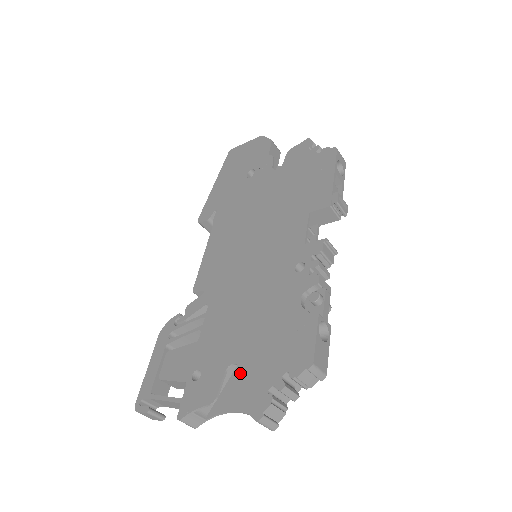
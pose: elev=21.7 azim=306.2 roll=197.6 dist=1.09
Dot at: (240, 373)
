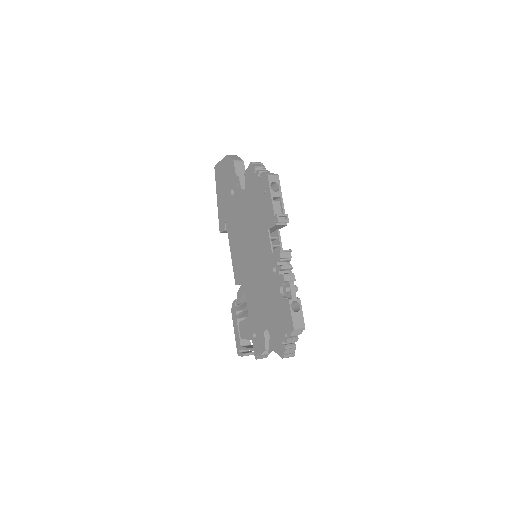
Dot at: (270, 334)
